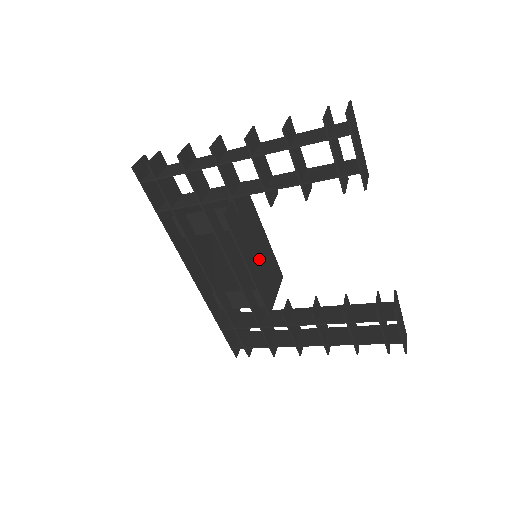
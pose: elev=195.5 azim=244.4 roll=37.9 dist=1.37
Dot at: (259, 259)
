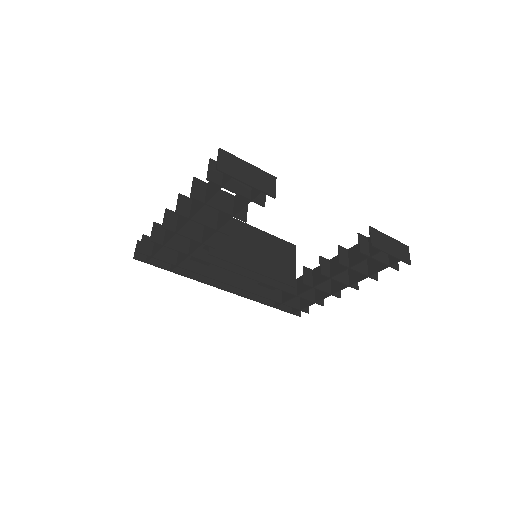
Dot at: (261, 254)
